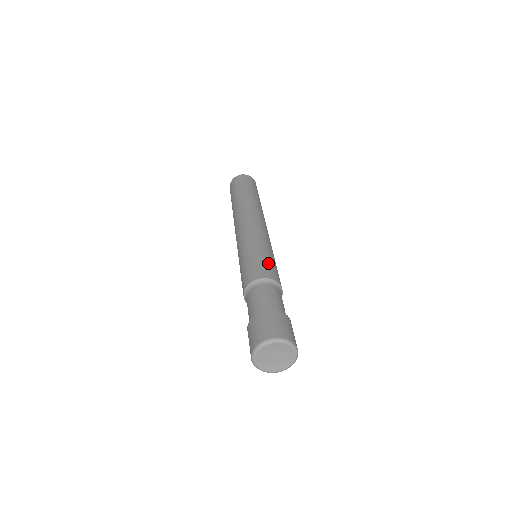
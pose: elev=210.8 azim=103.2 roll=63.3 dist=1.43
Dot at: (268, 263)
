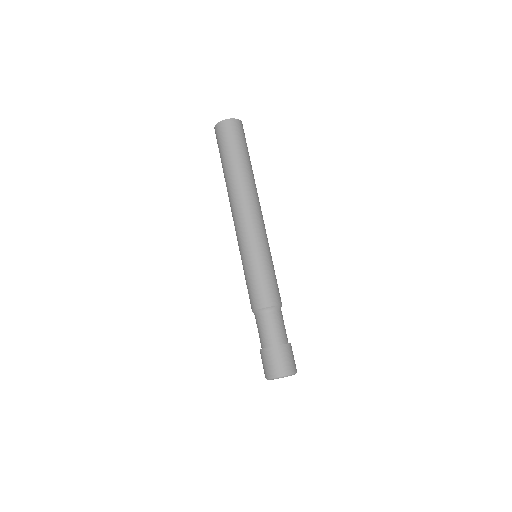
Dot at: (261, 286)
